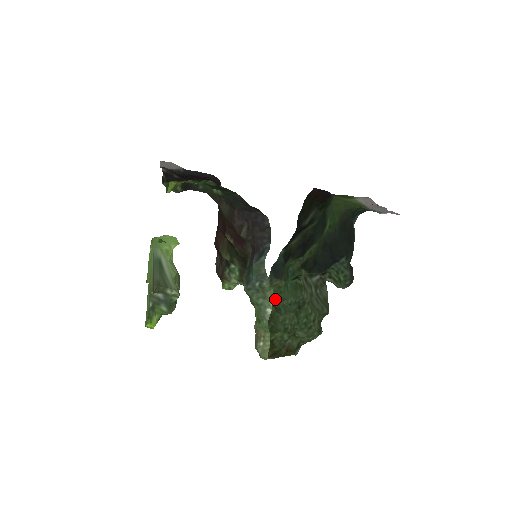
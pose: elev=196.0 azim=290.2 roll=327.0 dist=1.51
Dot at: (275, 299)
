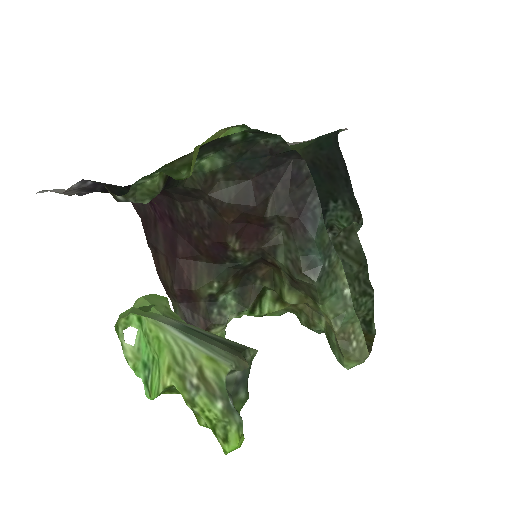
Dot at: occluded
